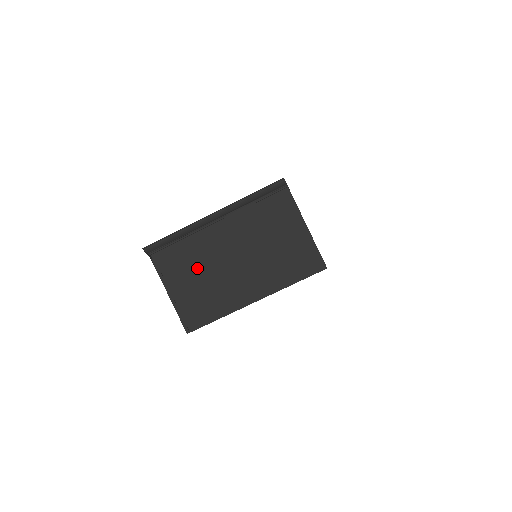
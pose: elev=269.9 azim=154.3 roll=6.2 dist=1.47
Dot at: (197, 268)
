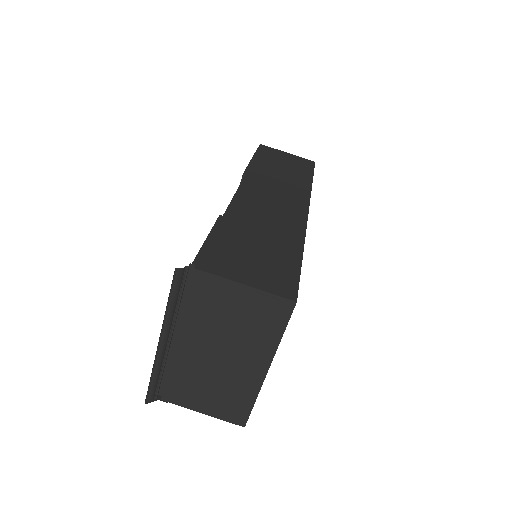
Dot at: (198, 382)
